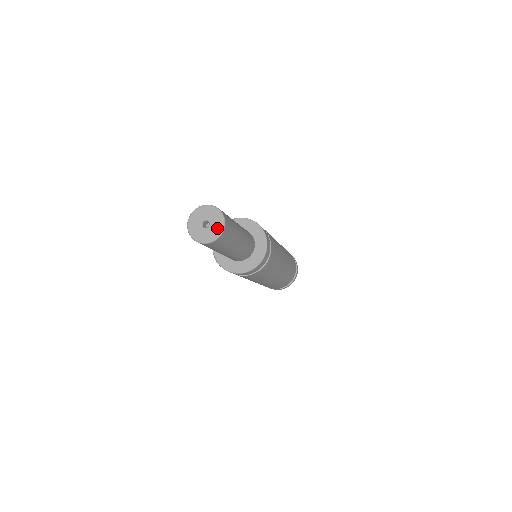
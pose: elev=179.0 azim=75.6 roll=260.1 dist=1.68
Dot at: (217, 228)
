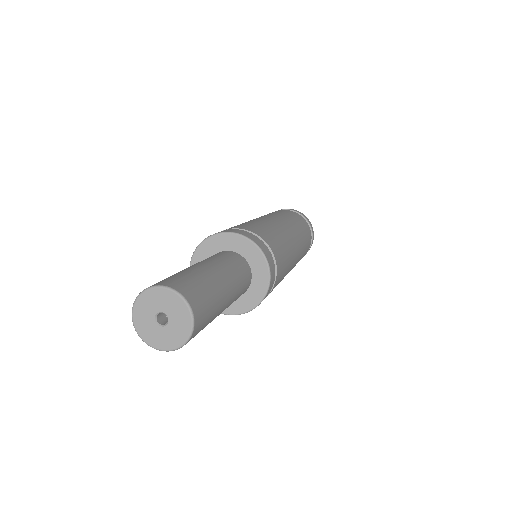
Dot at: (182, 325)
